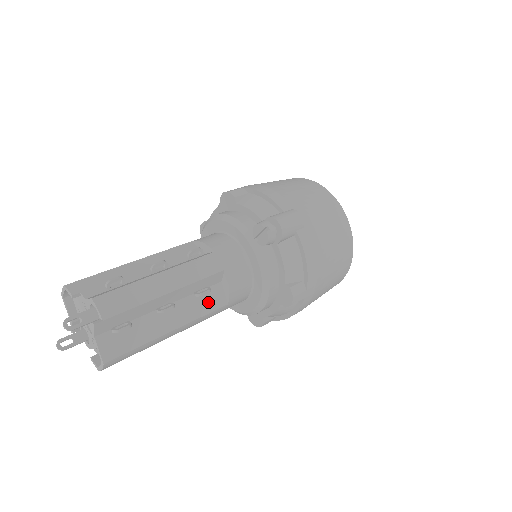
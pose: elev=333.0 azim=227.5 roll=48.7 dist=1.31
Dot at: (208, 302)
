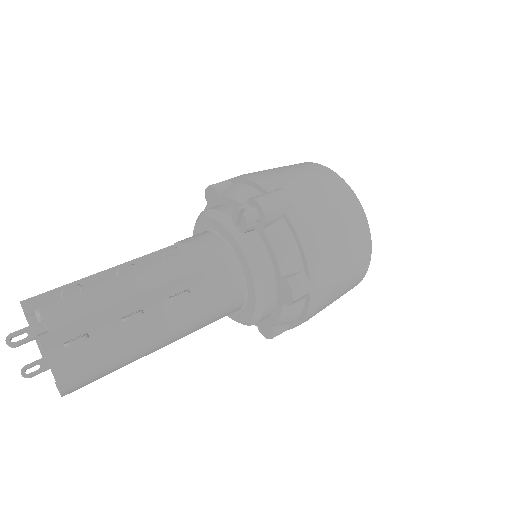
Dot at: (190, 308)
